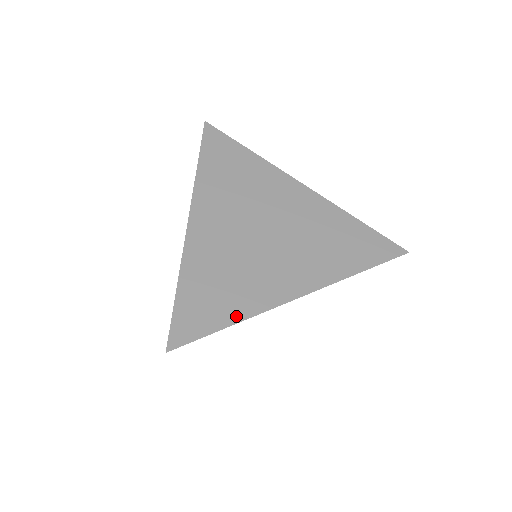
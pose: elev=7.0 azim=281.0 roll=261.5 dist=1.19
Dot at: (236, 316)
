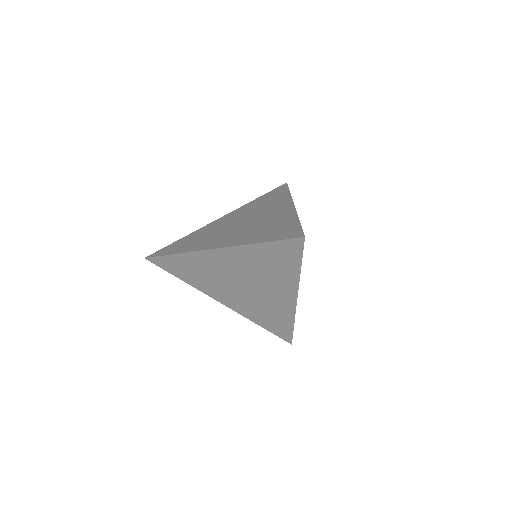
Dot at: (181, 251)
